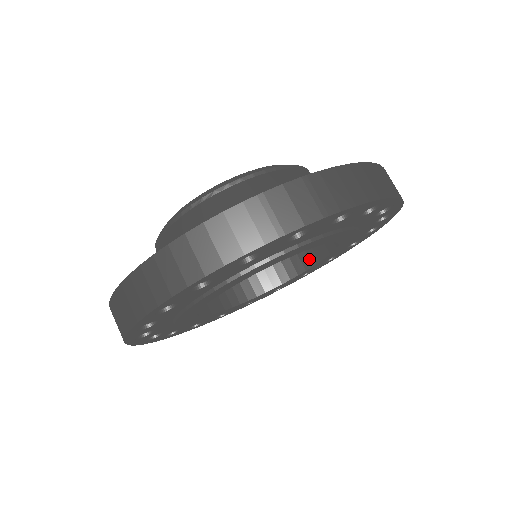
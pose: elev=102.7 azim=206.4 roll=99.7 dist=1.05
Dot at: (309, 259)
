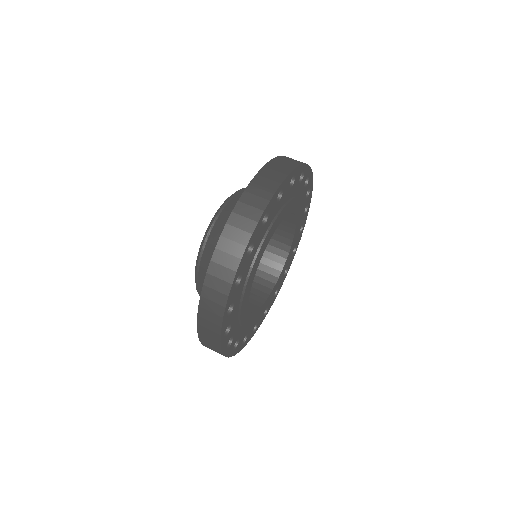
Dot at: (284, 251)
